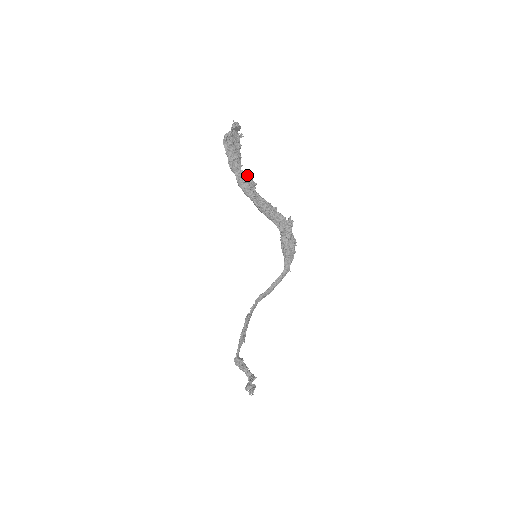
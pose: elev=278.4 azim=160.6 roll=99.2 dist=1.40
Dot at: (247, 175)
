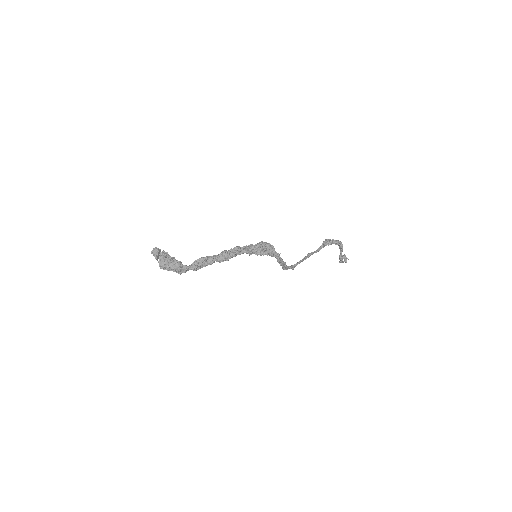
Dot at: (195, 266)
